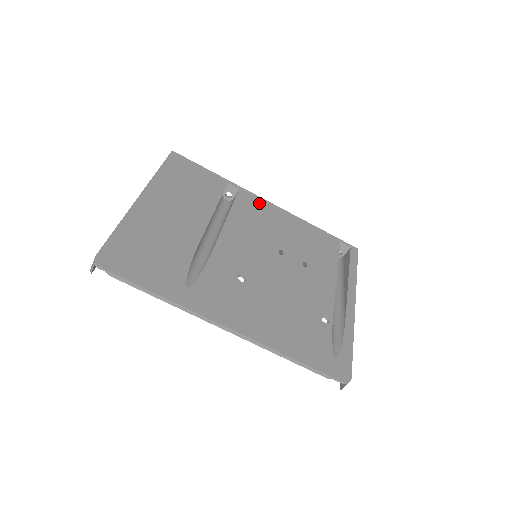
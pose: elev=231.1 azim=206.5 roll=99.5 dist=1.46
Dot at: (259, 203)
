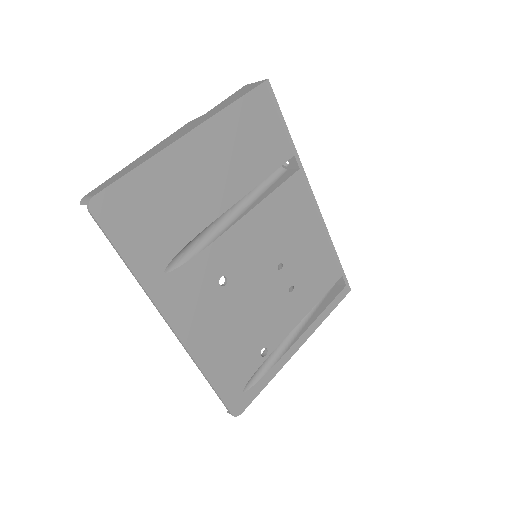
Dot at: (305, 197)
